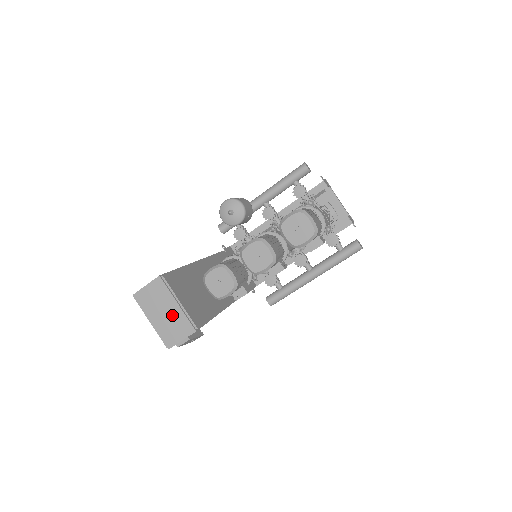
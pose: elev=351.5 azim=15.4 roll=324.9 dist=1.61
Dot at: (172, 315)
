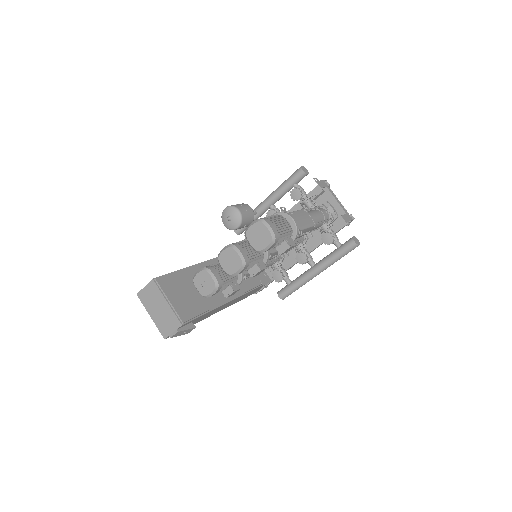
Dot at: (164, 311)
